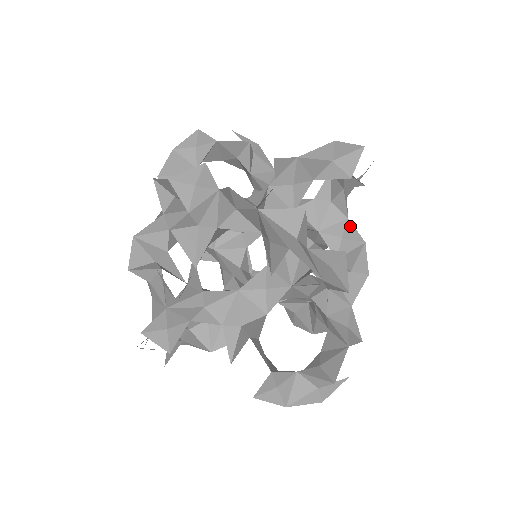
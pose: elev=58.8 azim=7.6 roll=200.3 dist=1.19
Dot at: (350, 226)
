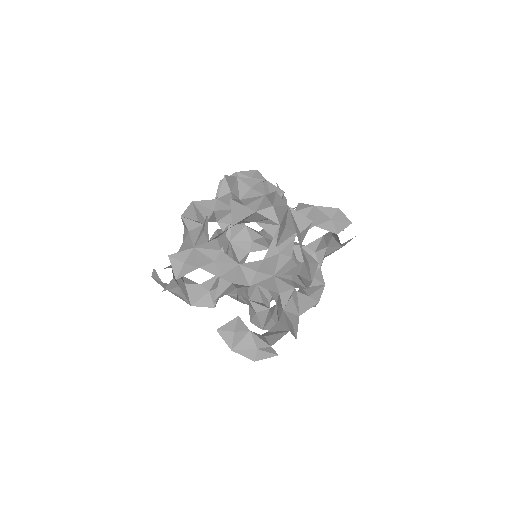
Dot at: (320, 272)
